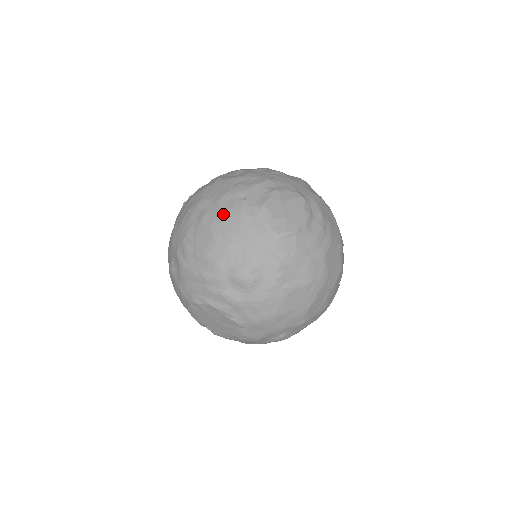
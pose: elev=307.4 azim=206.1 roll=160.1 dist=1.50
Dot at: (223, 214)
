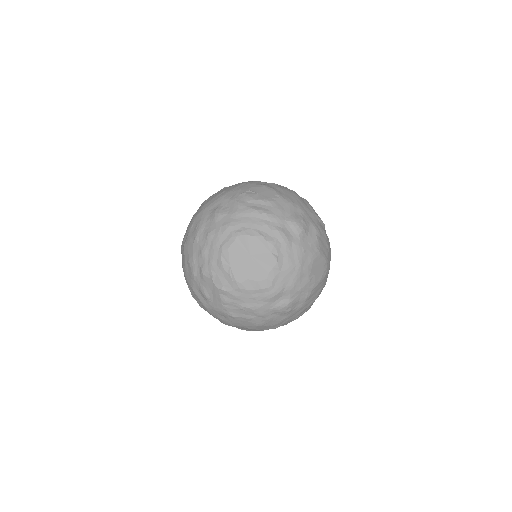
Dot at: (282, 188)
